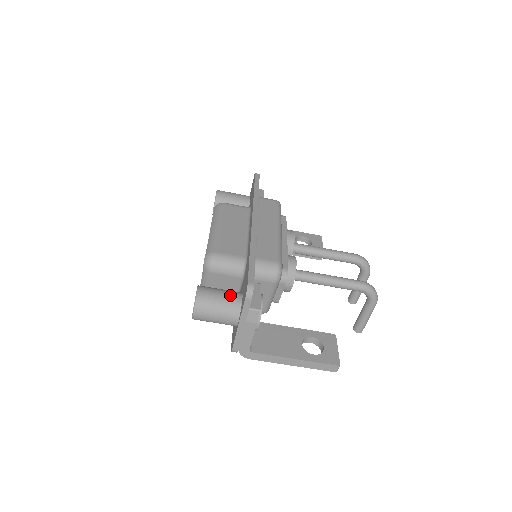
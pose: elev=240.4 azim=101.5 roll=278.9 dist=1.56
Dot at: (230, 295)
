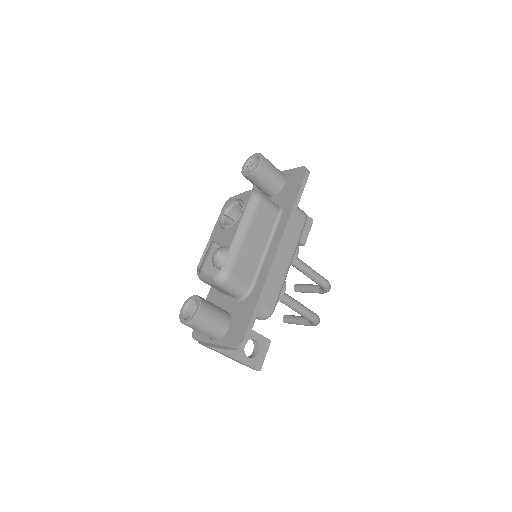
Dot at: (221, 322)
